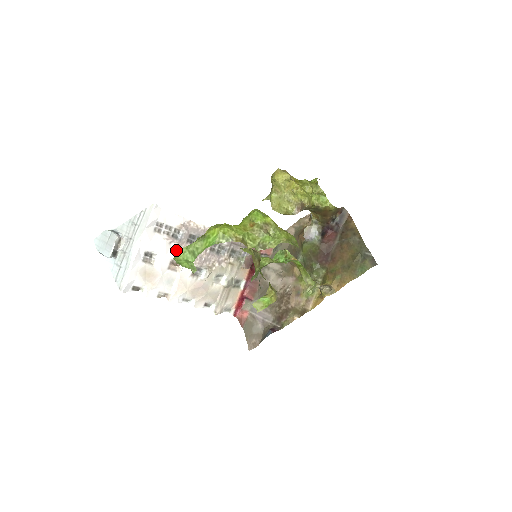
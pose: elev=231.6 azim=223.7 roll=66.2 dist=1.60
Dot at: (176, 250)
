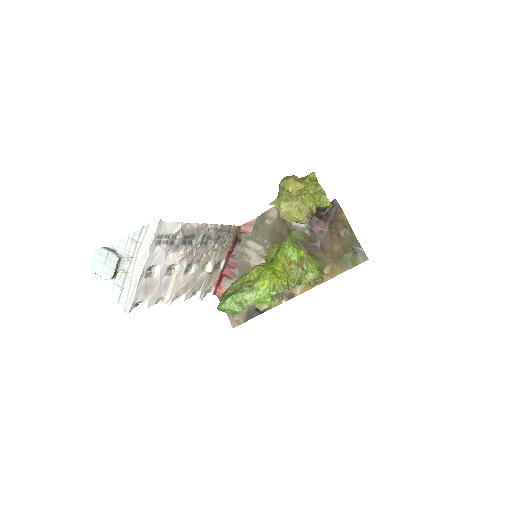
Dot at: (173, 255)
